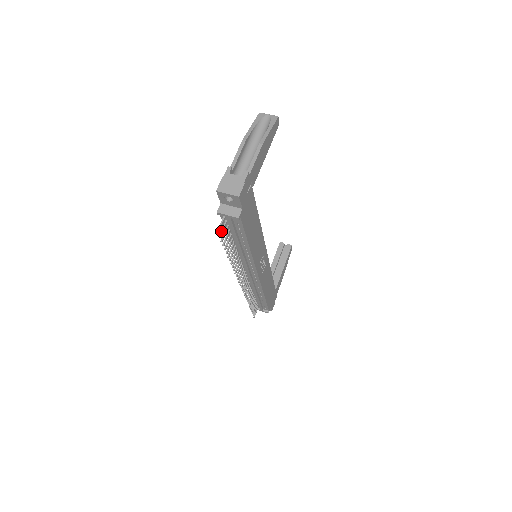
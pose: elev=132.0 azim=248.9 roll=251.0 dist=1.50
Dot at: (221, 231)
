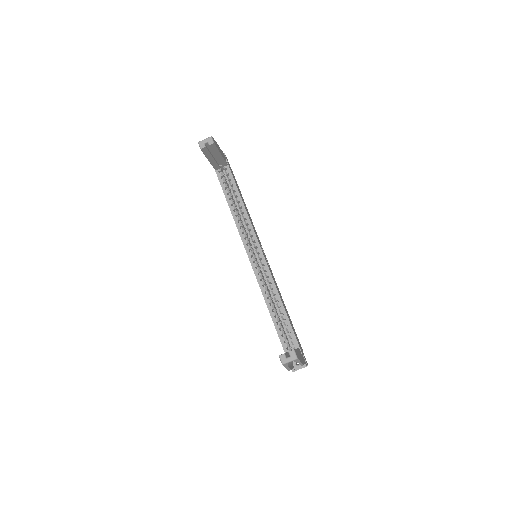
Dot at: occluded
